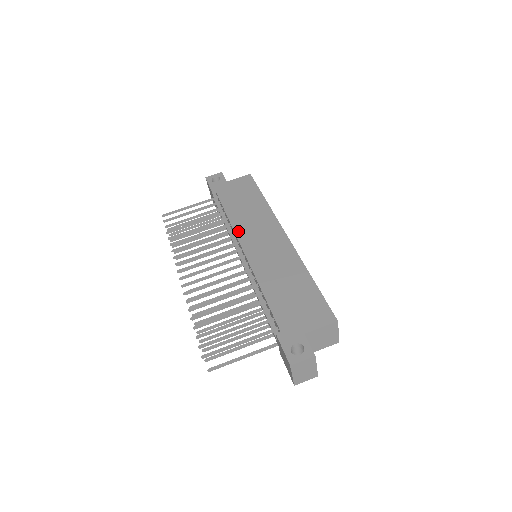
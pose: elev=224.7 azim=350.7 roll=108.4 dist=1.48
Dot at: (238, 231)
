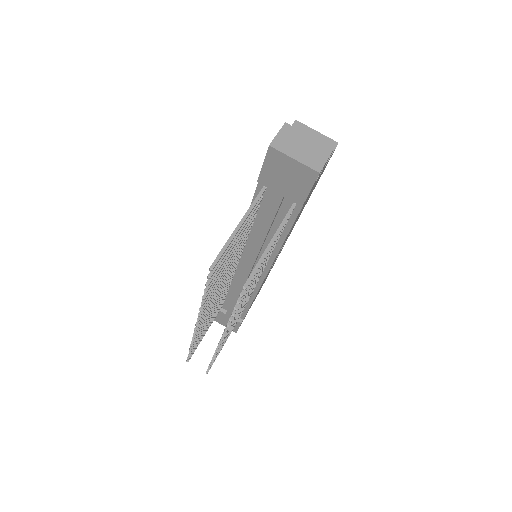
Dot at: occluded
